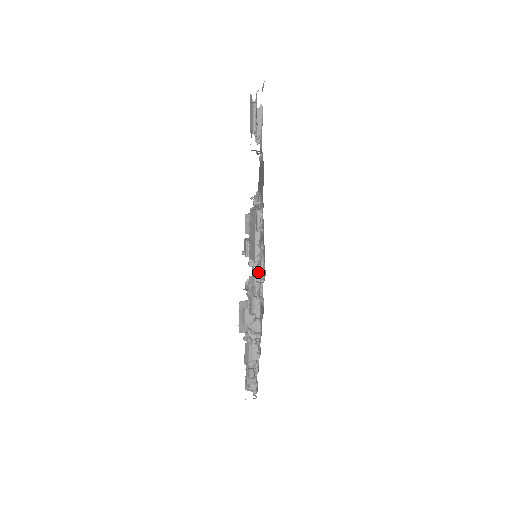
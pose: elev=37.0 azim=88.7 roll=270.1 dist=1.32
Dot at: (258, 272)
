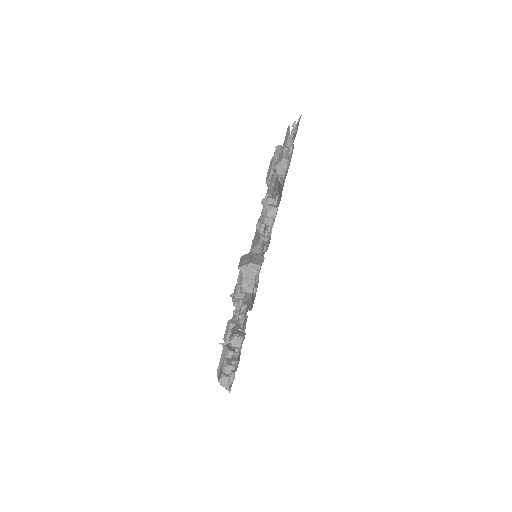
Dot at: occluded
